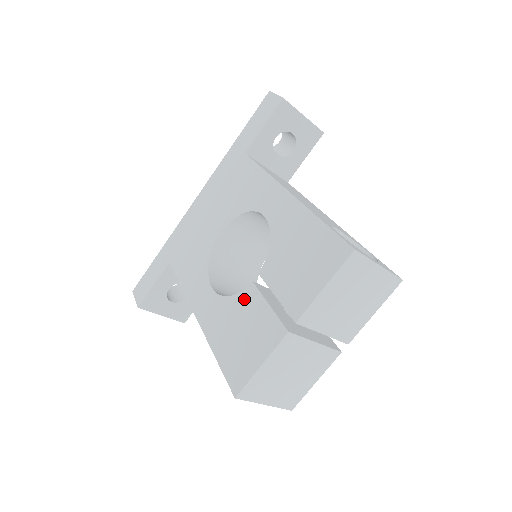
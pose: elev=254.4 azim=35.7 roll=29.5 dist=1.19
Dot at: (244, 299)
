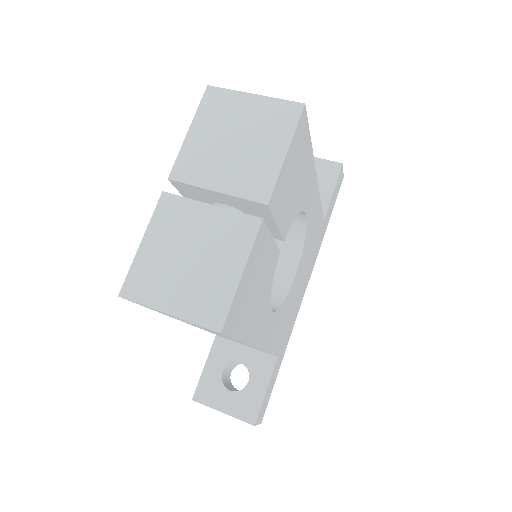
Dot at: occluded
